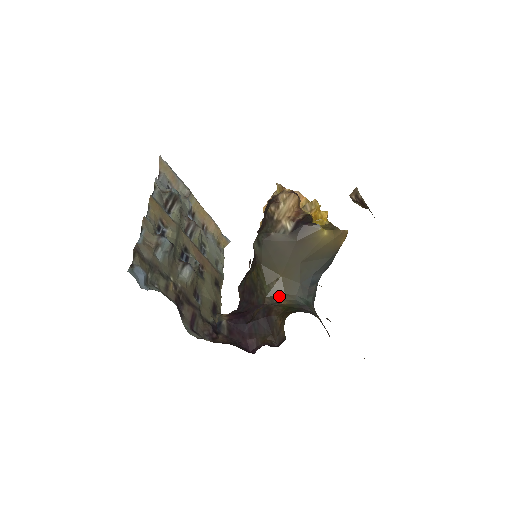
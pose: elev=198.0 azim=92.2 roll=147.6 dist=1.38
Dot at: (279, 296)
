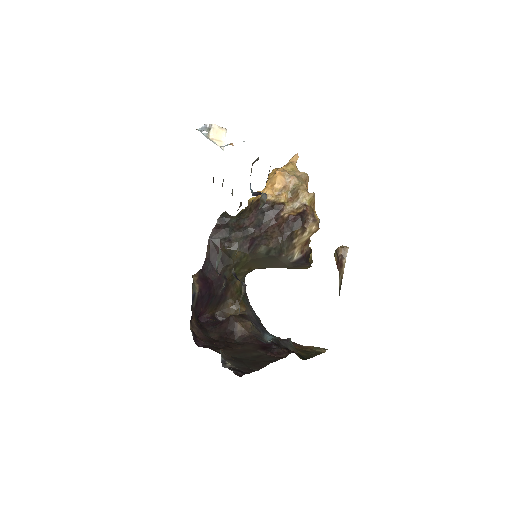
Dot at: (239, 277)
